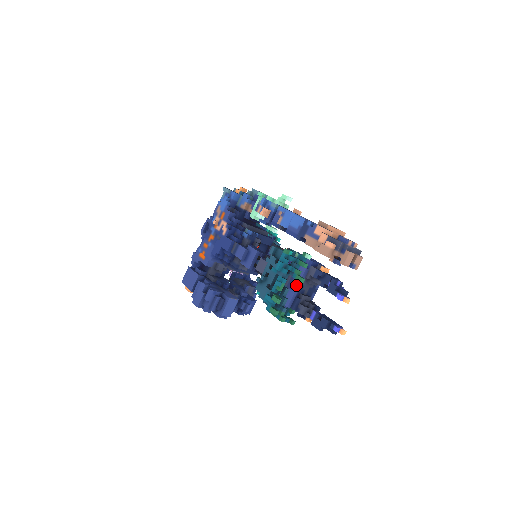
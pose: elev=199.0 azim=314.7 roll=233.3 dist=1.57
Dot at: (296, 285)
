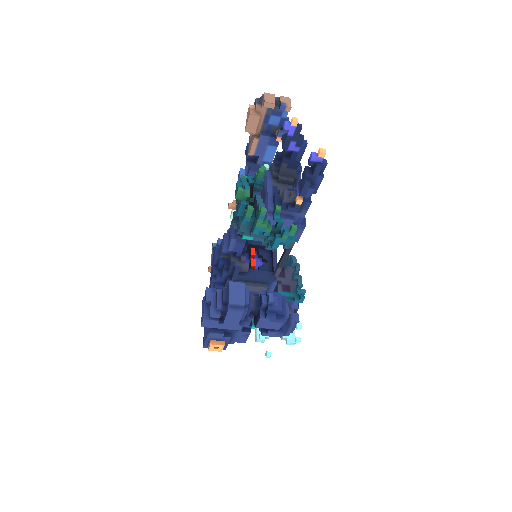
Dot at: (266, 188)
